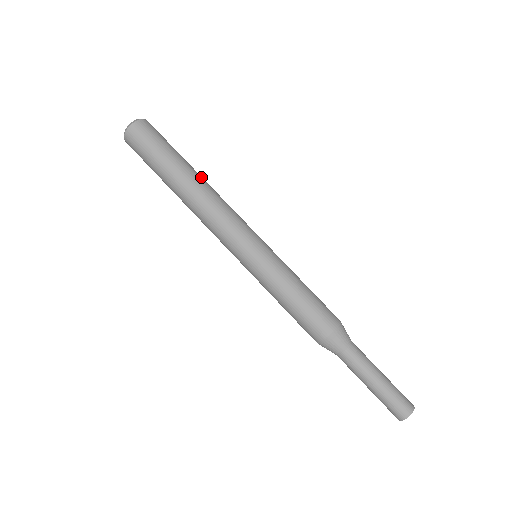
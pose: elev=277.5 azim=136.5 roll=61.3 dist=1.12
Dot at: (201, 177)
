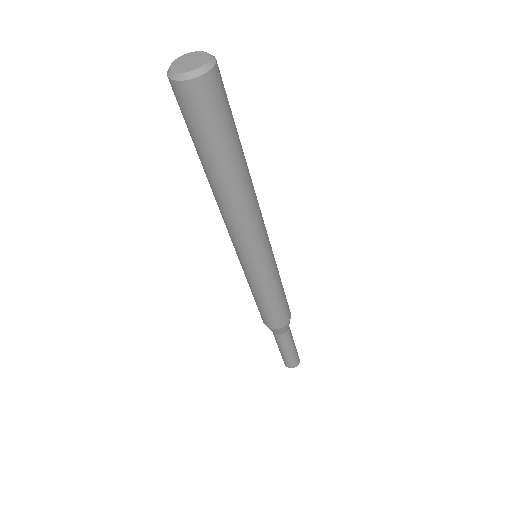
Dot at: (248, 169)
